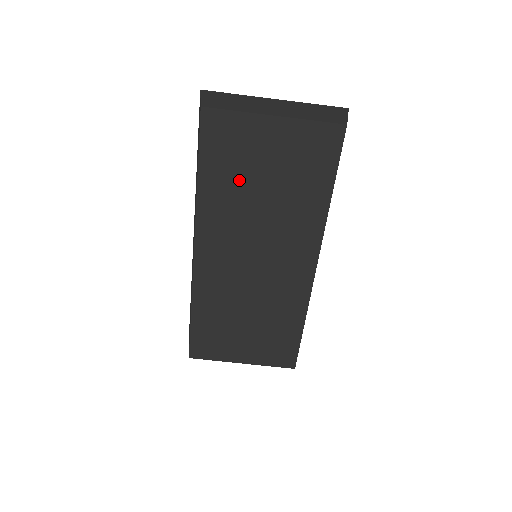
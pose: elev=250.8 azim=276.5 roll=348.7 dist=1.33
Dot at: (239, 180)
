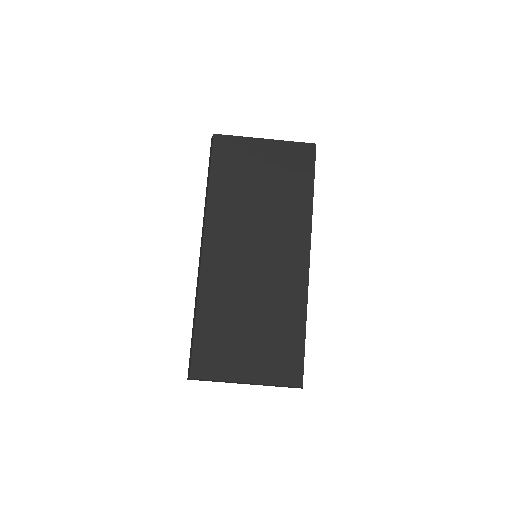
Dot at: (241, 185)
